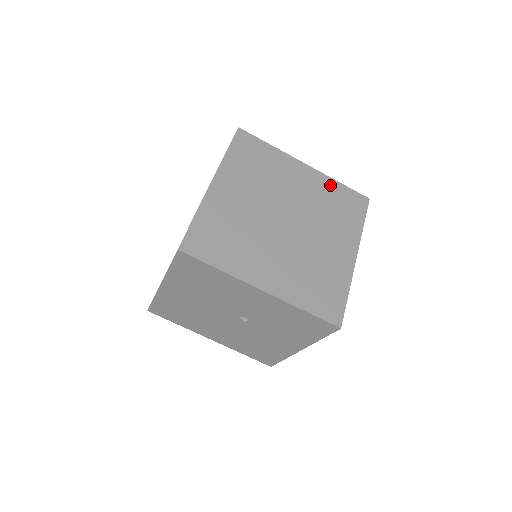
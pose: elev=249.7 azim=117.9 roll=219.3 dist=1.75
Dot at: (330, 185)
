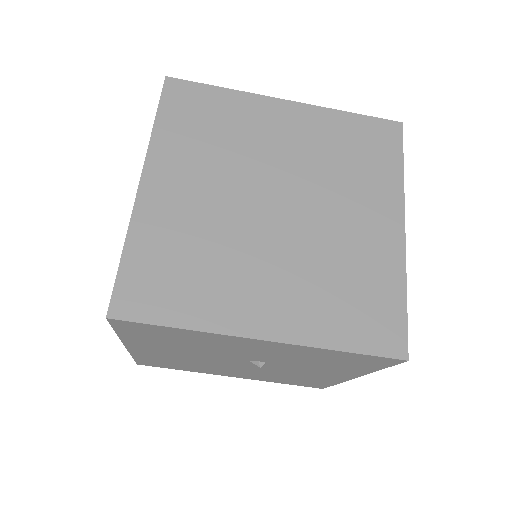
Dot at: (334, 121)
